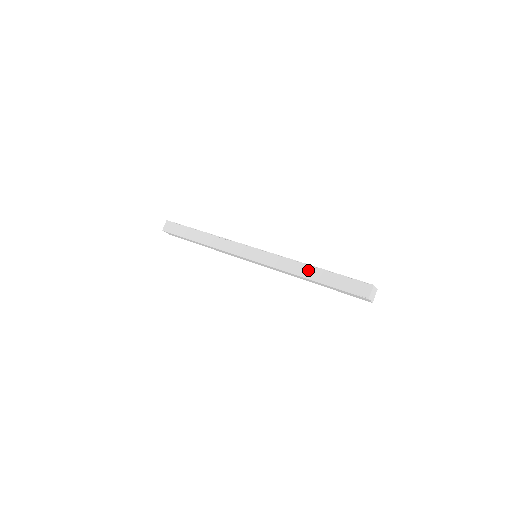
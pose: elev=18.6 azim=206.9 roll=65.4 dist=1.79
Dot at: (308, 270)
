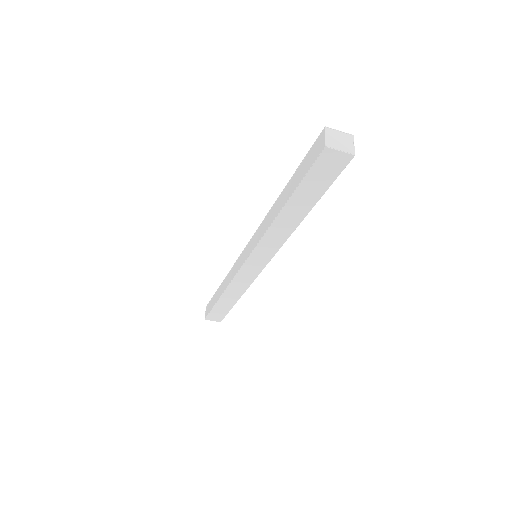
Dot at: (278, 204)
